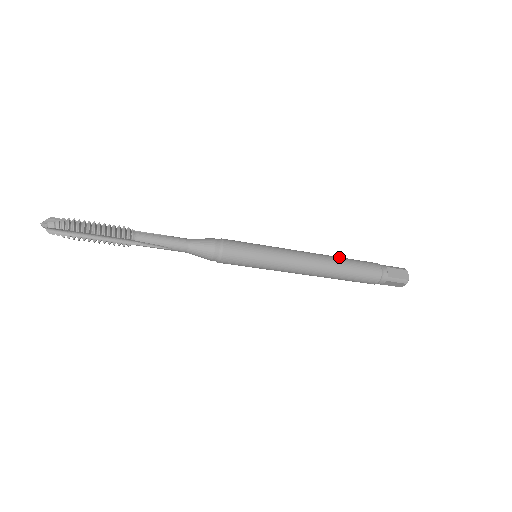
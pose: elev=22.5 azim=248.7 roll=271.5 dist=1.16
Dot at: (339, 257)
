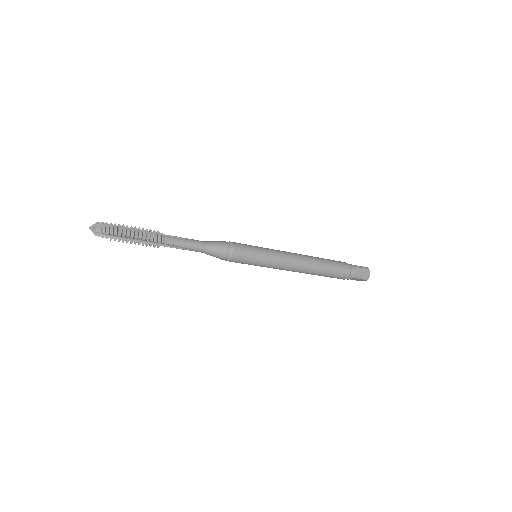
Dot at: (319, 258)
